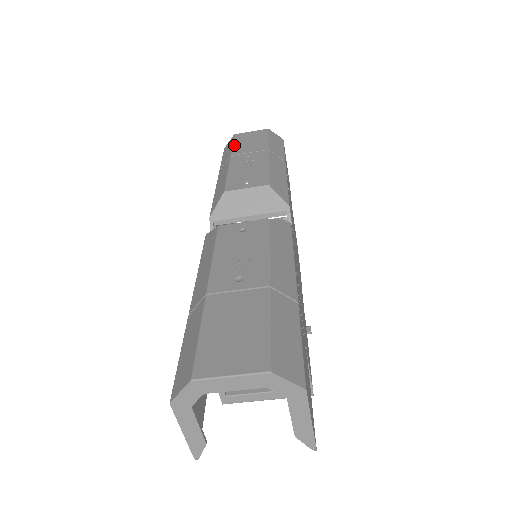
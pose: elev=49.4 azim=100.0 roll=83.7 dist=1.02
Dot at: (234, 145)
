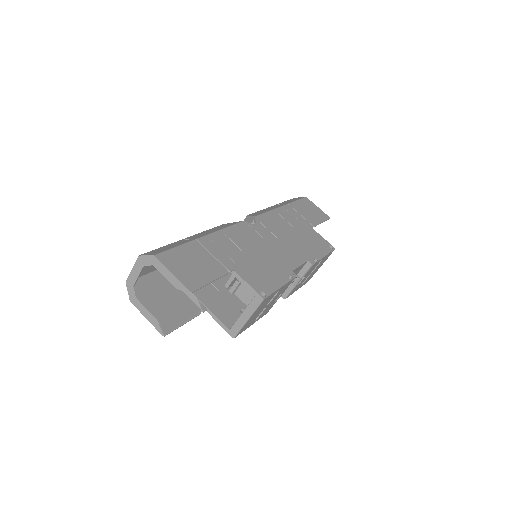
Dot at: occluded
